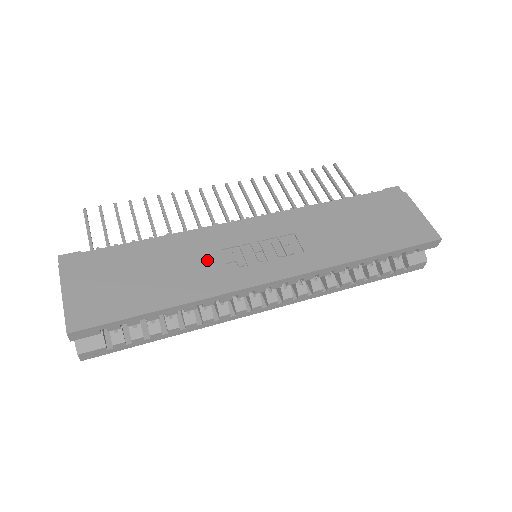
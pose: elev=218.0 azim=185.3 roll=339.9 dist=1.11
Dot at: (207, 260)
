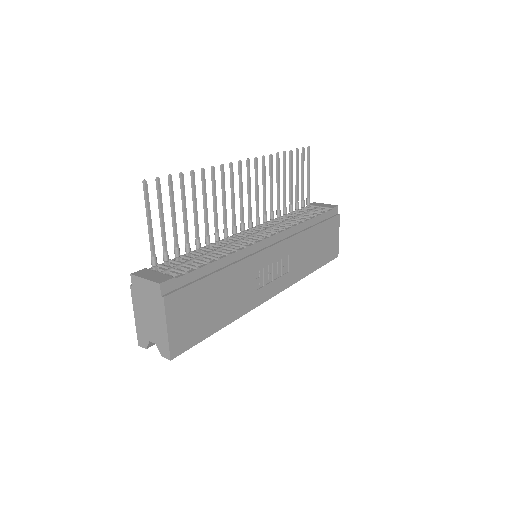
Dot at: (247, 283)
